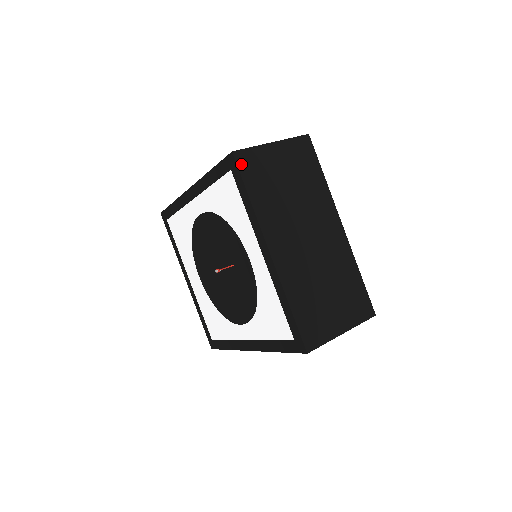
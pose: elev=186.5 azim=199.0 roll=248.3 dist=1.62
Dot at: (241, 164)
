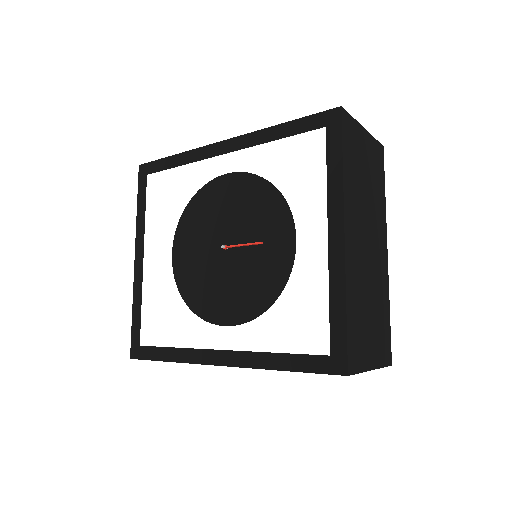
Dot at: (344, 125)
